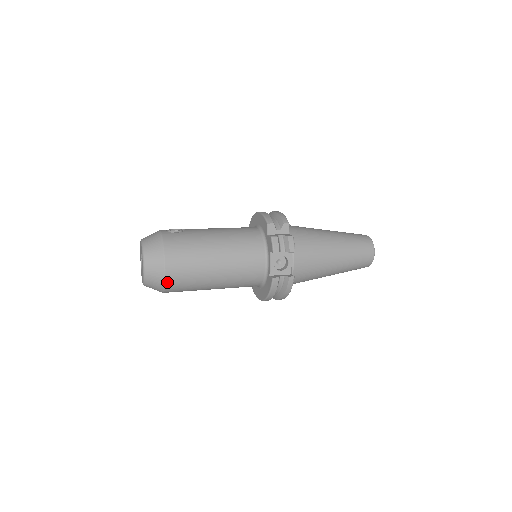
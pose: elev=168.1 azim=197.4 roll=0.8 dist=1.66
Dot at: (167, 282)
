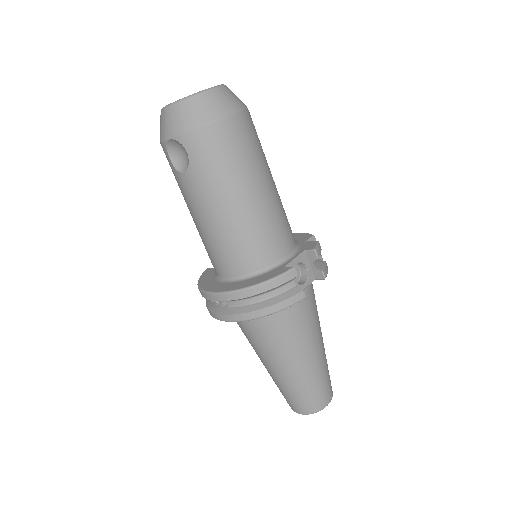
Dot at: (217, 124)
